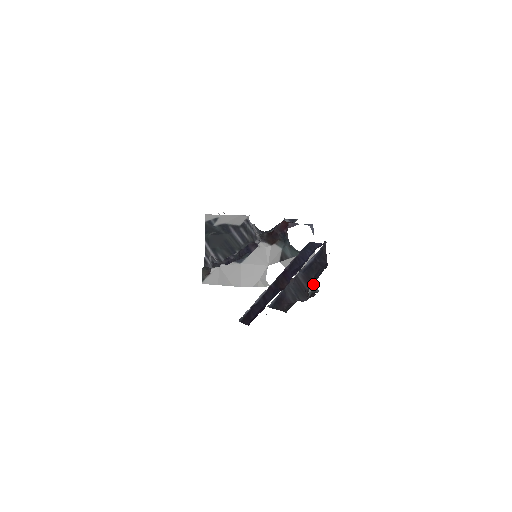
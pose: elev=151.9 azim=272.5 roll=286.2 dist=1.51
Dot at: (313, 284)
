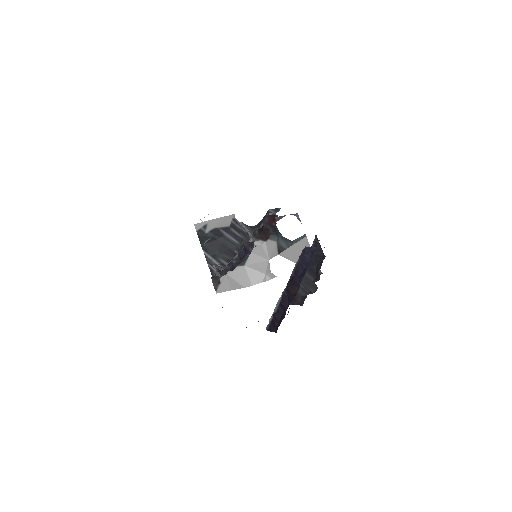
Dot at: occluded
